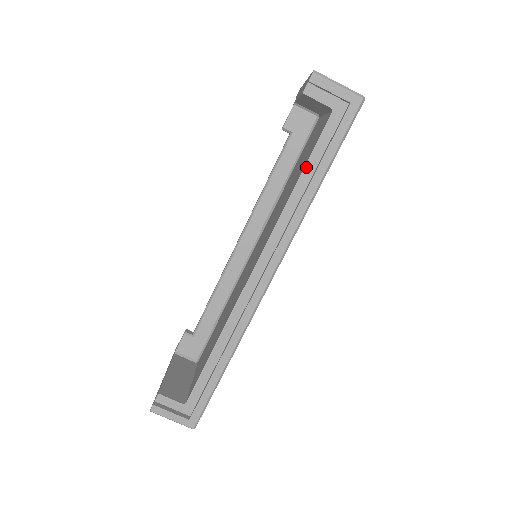
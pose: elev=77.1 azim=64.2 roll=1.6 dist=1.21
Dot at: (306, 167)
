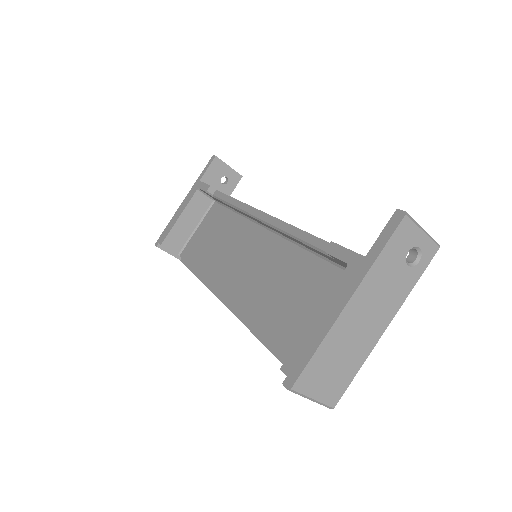
Dot at: (274, 349)
